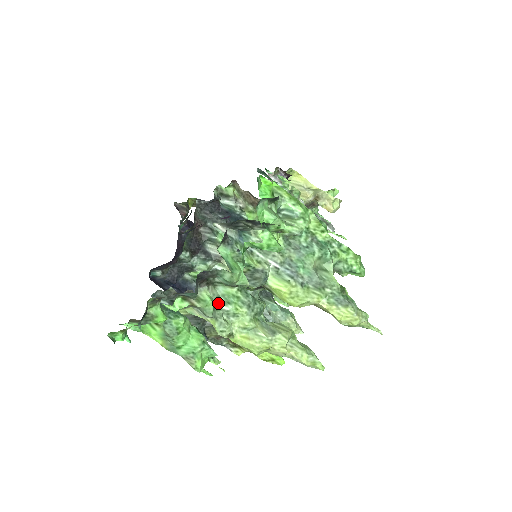
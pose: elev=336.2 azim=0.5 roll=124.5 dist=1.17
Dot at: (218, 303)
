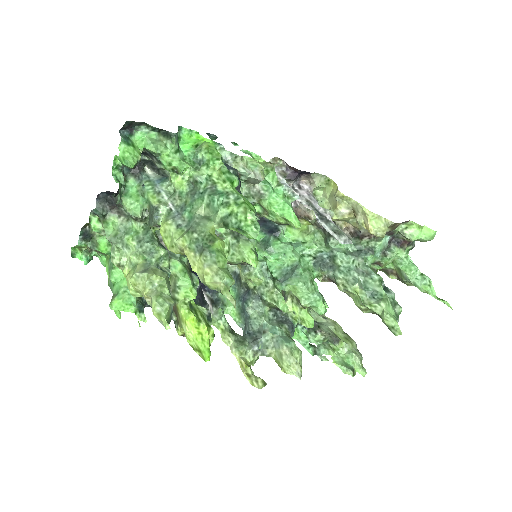
Dot at: (123, 233)
